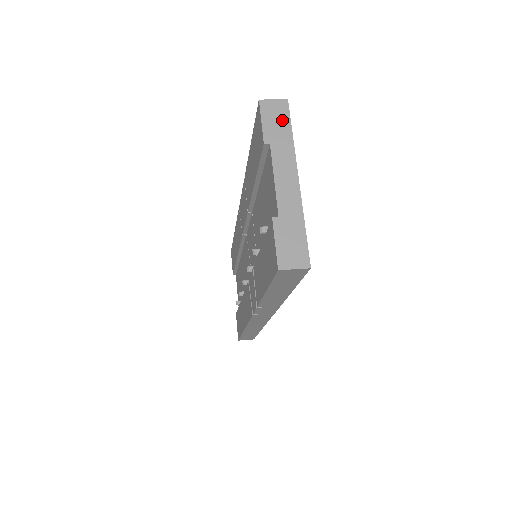
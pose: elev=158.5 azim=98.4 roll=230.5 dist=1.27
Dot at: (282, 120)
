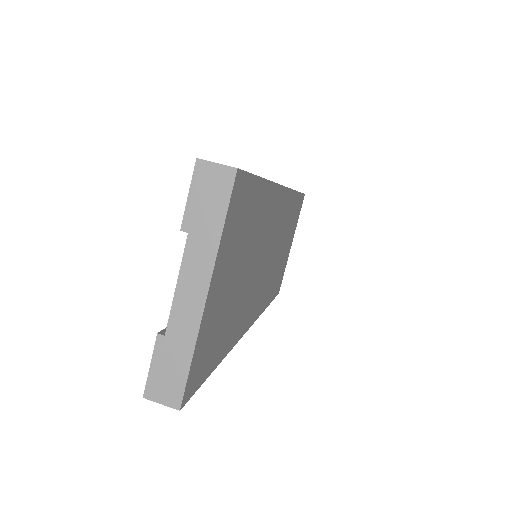
Dot at: (217, 201)
